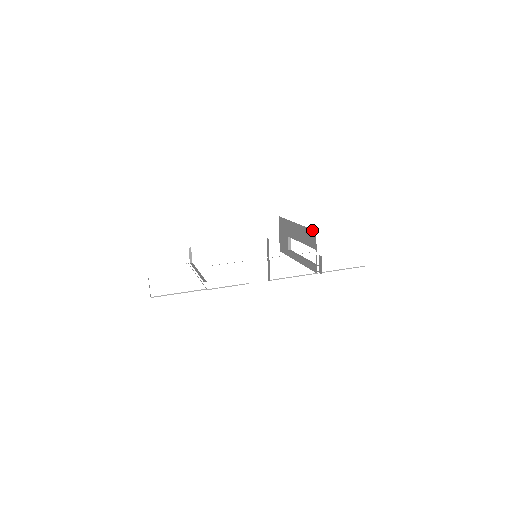
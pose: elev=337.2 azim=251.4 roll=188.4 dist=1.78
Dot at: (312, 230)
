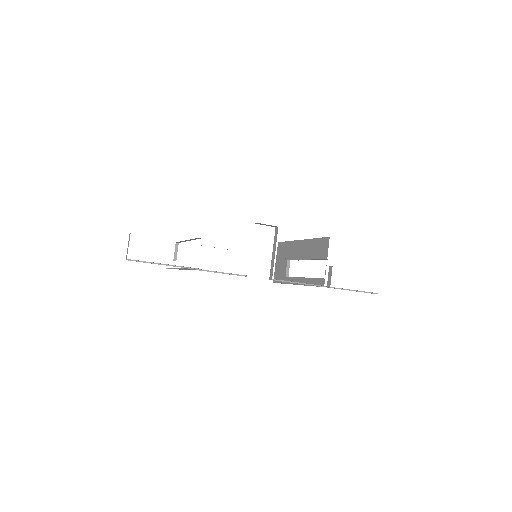
Dot at: (324, 238)
